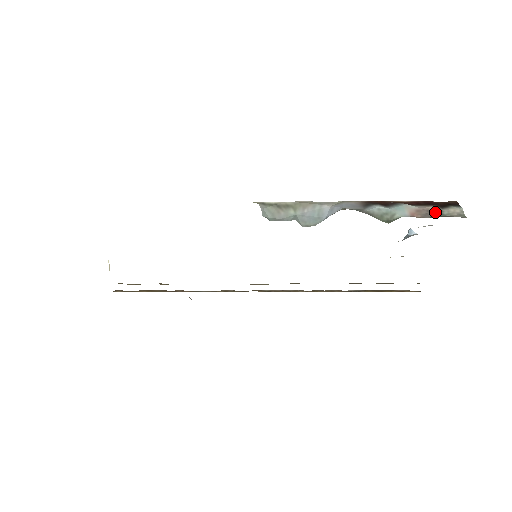
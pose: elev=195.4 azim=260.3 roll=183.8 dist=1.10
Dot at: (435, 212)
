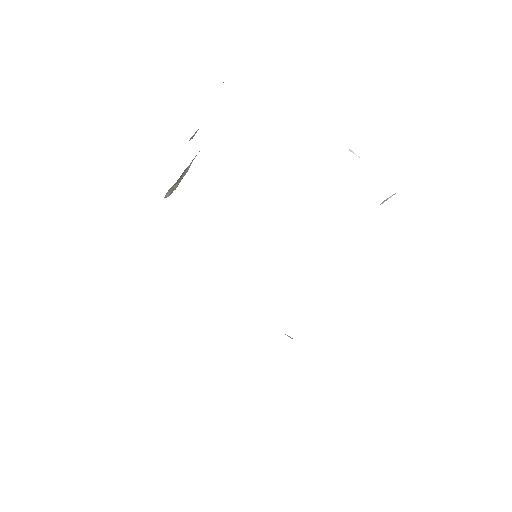
Dot at: occluded
